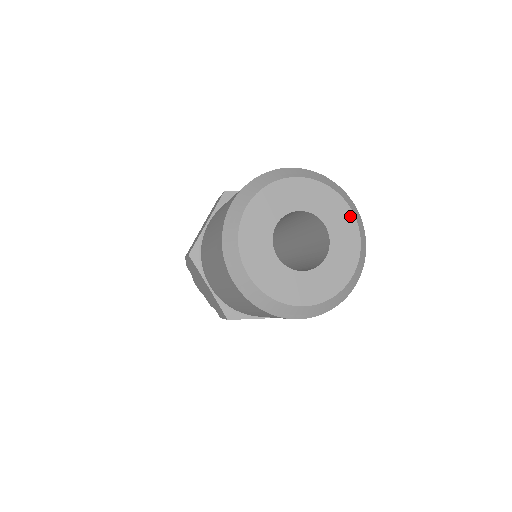
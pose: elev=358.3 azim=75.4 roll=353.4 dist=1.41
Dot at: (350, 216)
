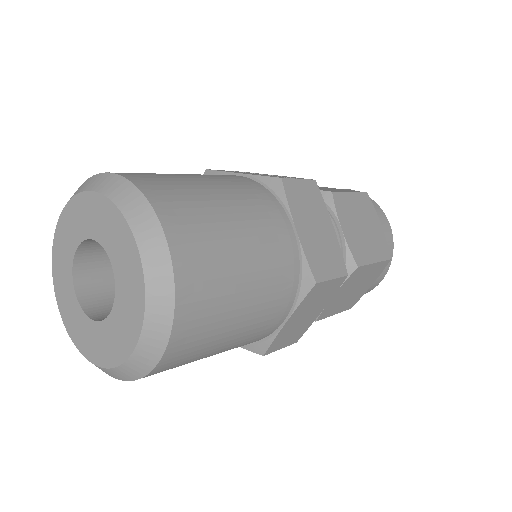
Dot at: (137, 261)
